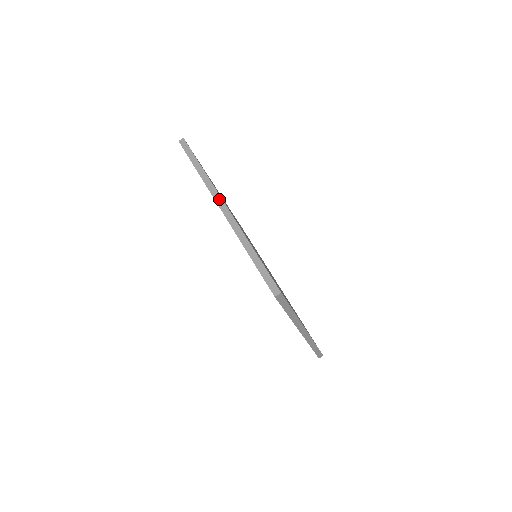
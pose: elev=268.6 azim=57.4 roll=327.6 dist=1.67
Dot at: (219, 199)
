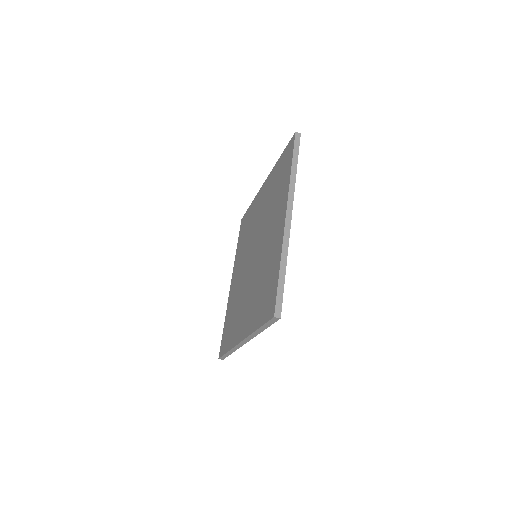
Dot at: (291, 207)
